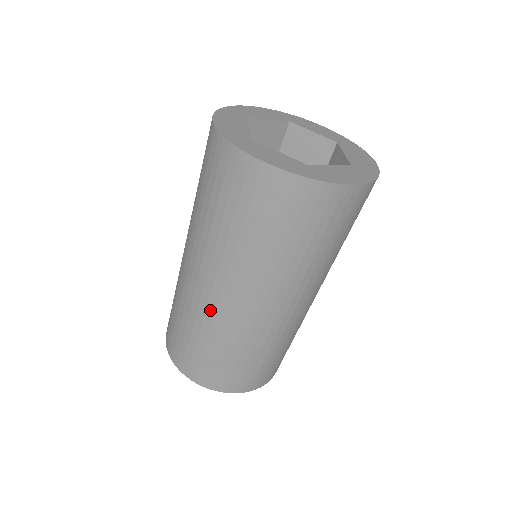
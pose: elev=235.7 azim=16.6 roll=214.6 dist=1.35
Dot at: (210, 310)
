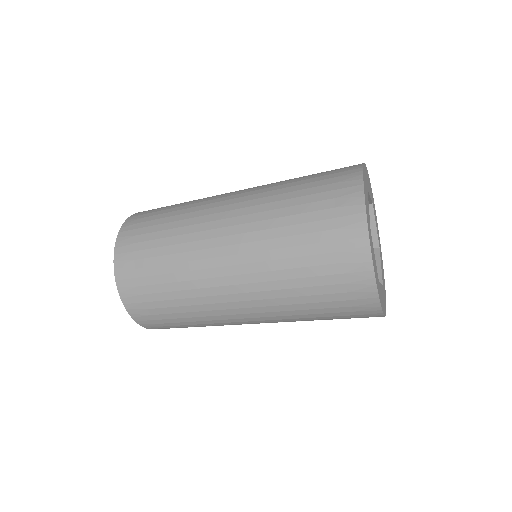
Dot at: occluded
